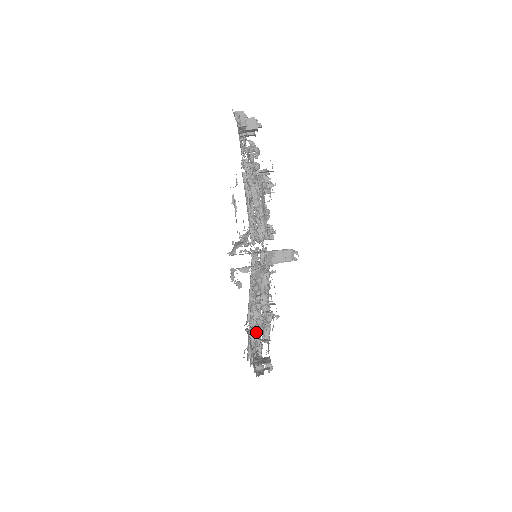
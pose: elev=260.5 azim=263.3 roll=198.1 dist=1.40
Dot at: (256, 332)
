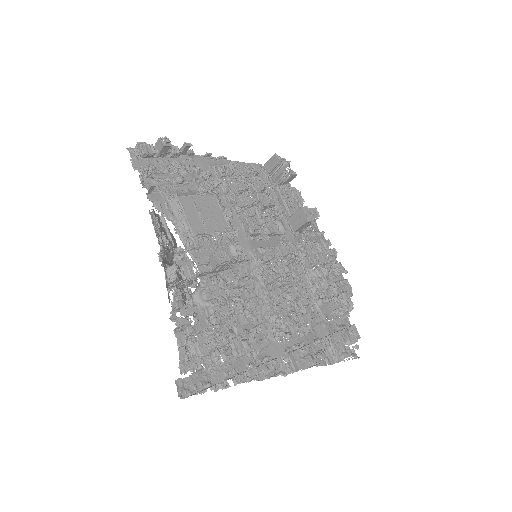
Dot at: (234, 344)
